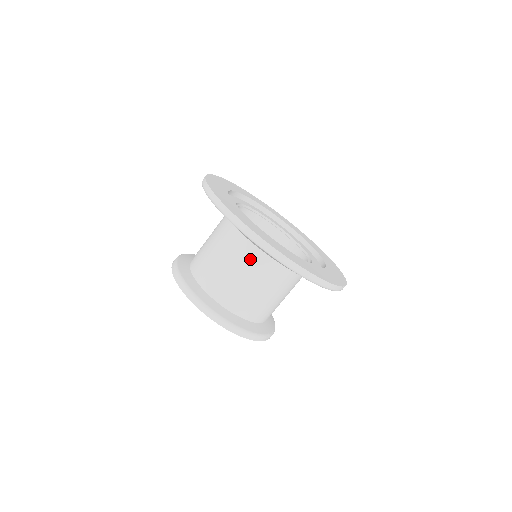
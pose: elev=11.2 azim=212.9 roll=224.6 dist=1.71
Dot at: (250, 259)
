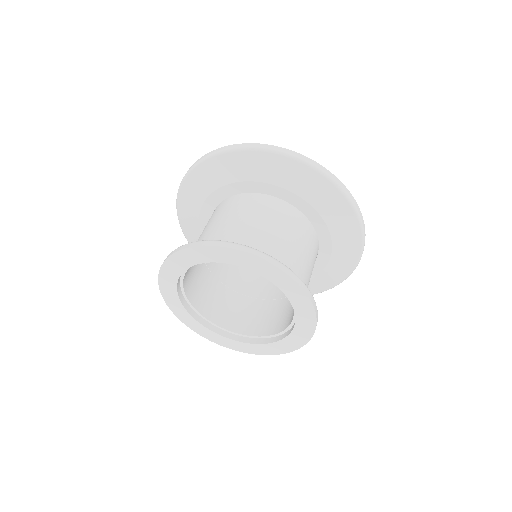
Dot at: (302, 230)
